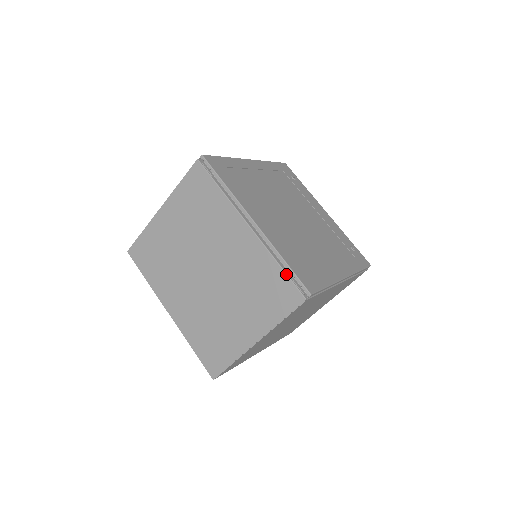
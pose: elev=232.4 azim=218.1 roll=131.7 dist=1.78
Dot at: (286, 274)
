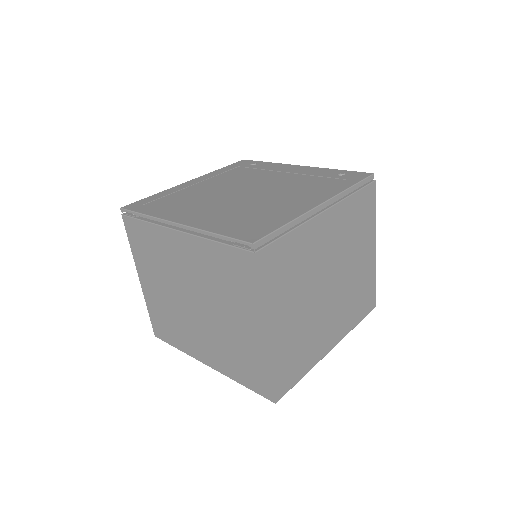
Dot at: (225, 245)
